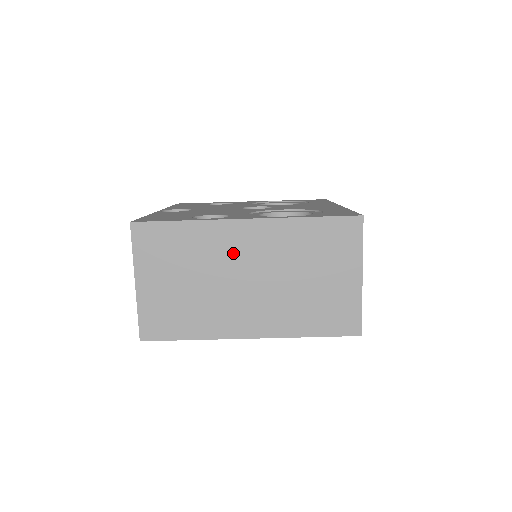
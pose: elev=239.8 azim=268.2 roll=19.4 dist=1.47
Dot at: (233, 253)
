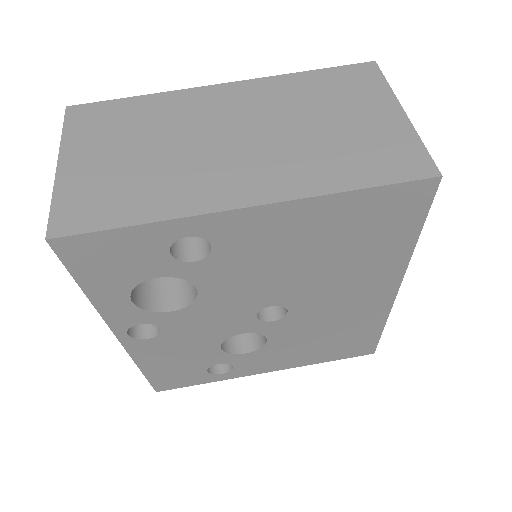
Dot at: (208, 114)
